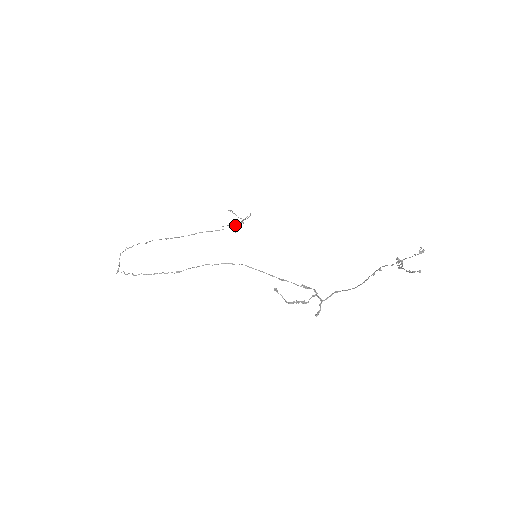
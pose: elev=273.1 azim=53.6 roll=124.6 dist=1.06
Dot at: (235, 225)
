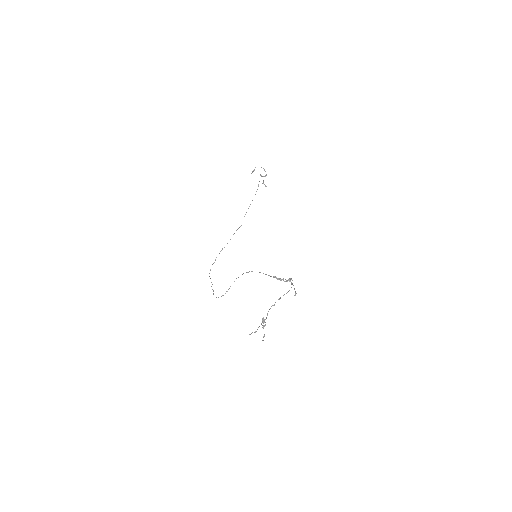
Dot at: (263, 181)
